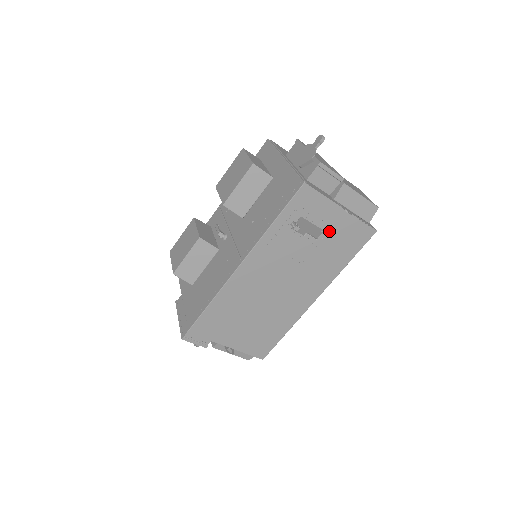
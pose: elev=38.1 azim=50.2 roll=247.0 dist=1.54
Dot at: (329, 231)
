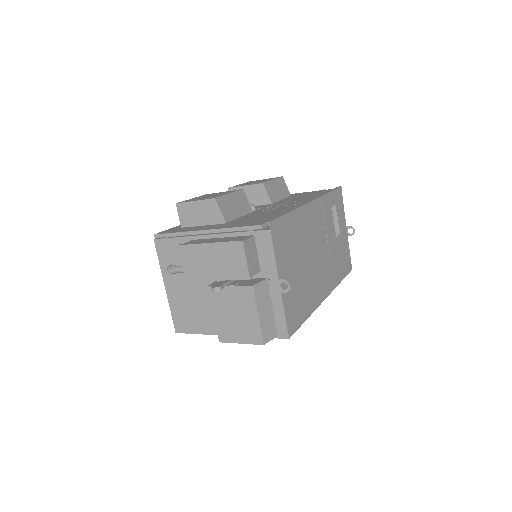
Dot at: (341, 238)
